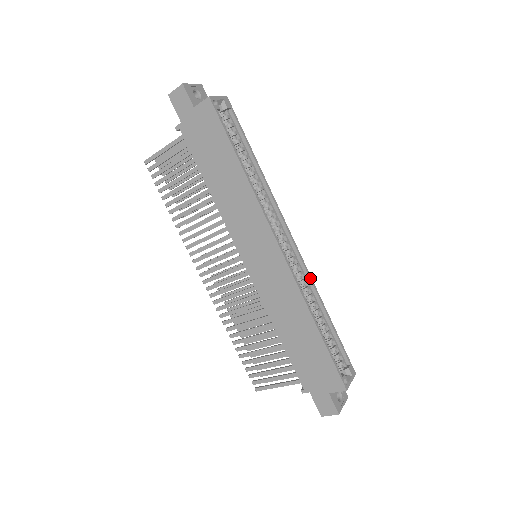
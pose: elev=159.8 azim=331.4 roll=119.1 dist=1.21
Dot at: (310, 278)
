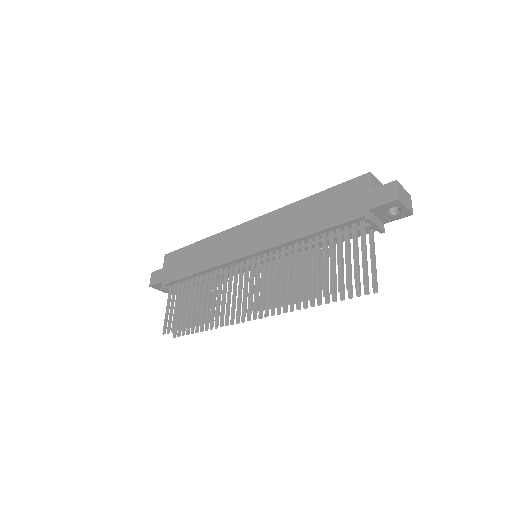
Dot at: occluded
